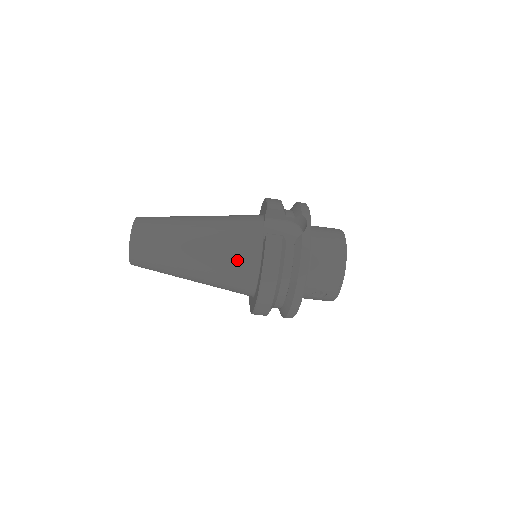
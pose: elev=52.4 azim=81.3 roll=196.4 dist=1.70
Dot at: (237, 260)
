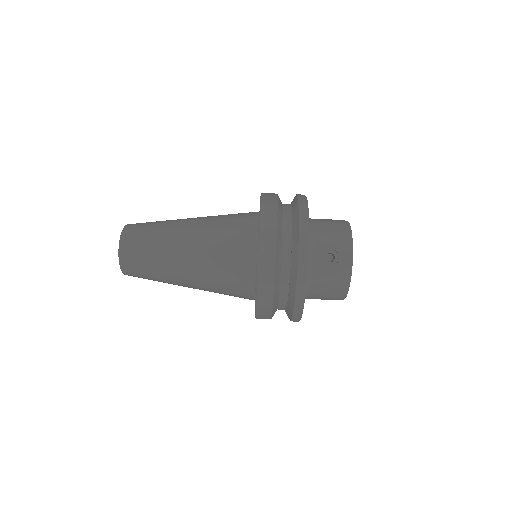
Dot at: (234, 223)
